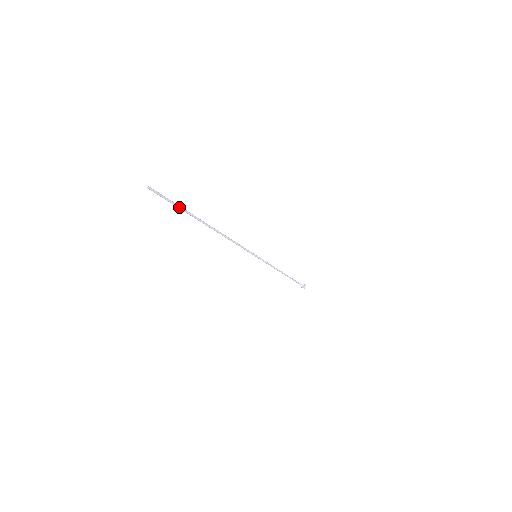
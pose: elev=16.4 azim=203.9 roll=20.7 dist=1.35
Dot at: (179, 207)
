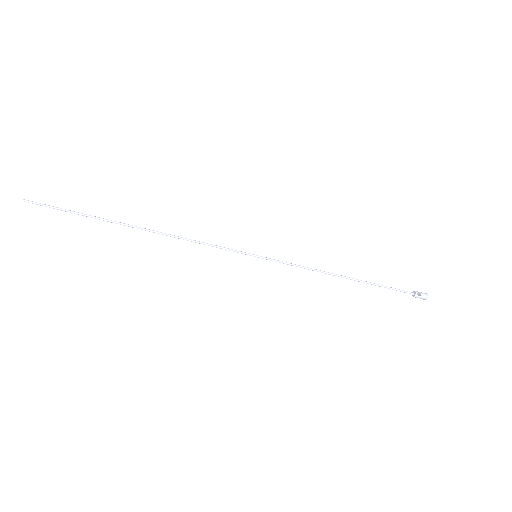
Dot at: (75, 213)
